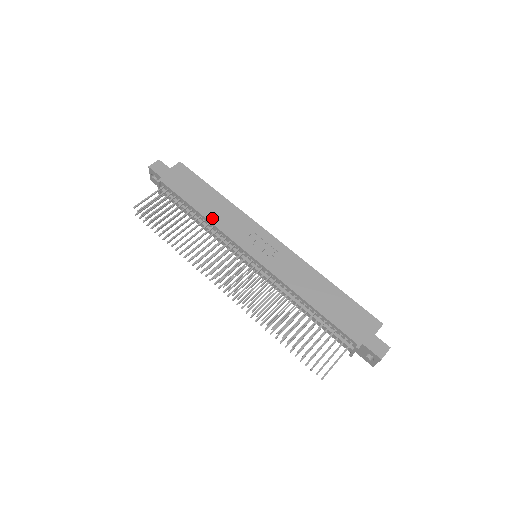
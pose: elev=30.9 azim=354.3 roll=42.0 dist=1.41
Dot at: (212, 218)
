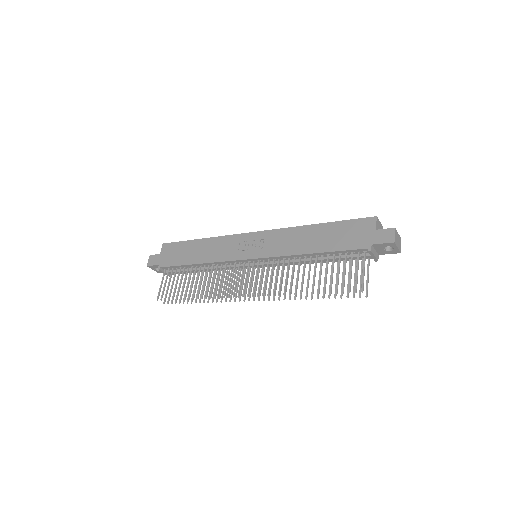
Dot at: (207, 259)
